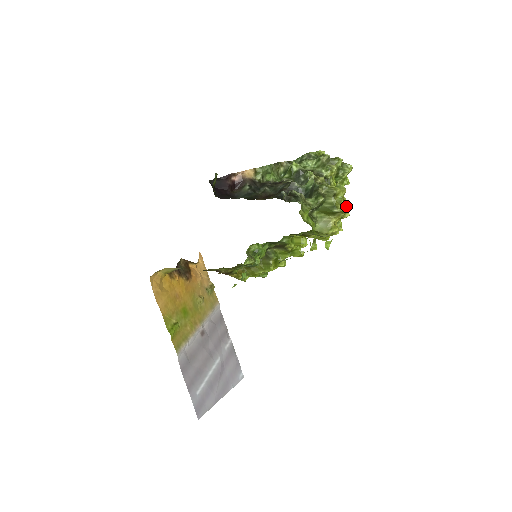
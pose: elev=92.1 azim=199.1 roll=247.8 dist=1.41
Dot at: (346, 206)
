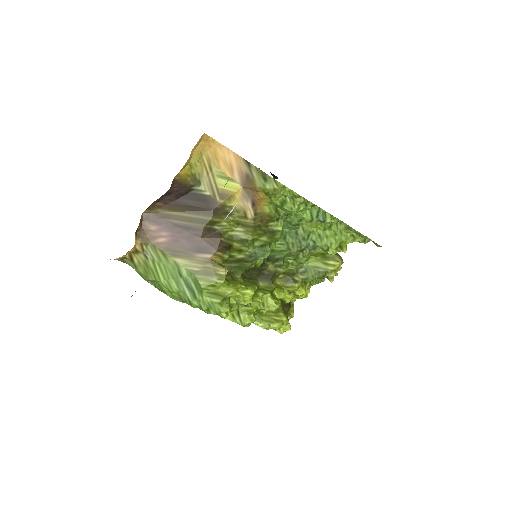
Dot at: (293, 311)
